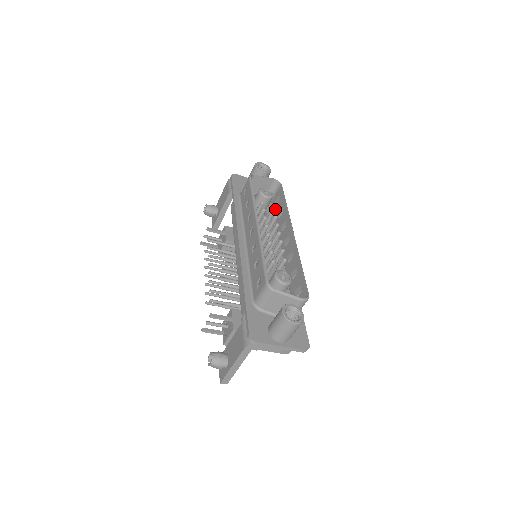
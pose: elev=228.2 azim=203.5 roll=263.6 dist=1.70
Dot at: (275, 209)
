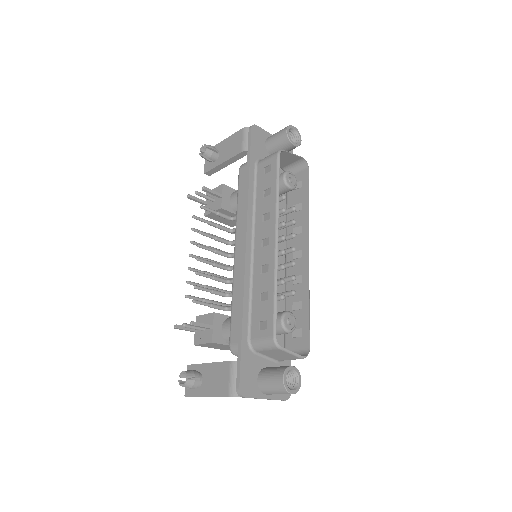
Dot at: (295, 209)
